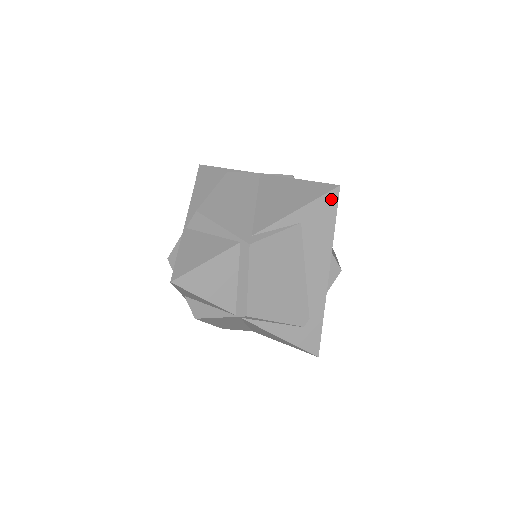
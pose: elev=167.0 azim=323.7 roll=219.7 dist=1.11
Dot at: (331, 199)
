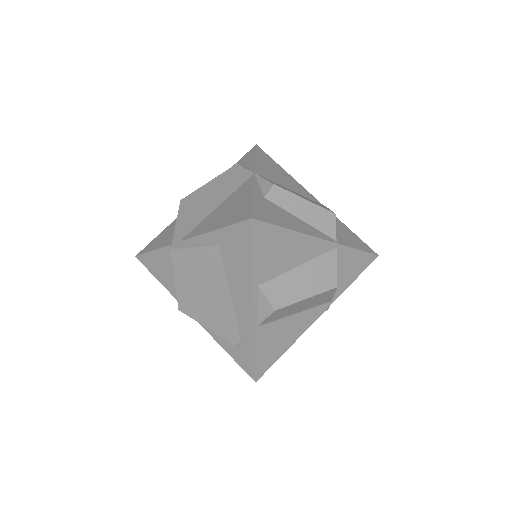
Dot at: (244, 230)
